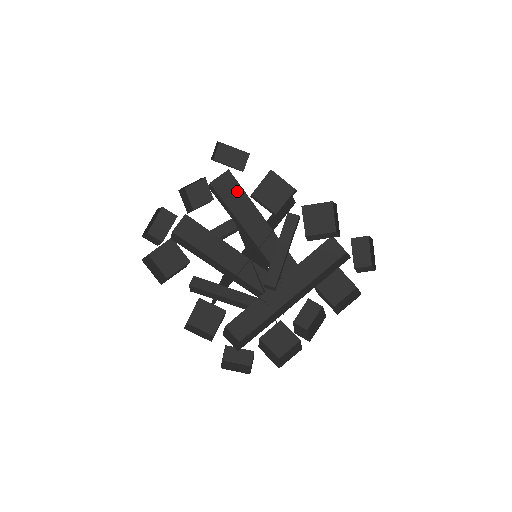
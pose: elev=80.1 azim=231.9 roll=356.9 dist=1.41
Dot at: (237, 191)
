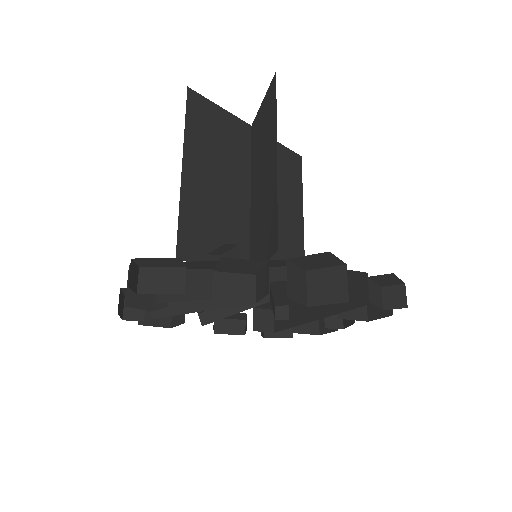
Dot at: (193, 263)
